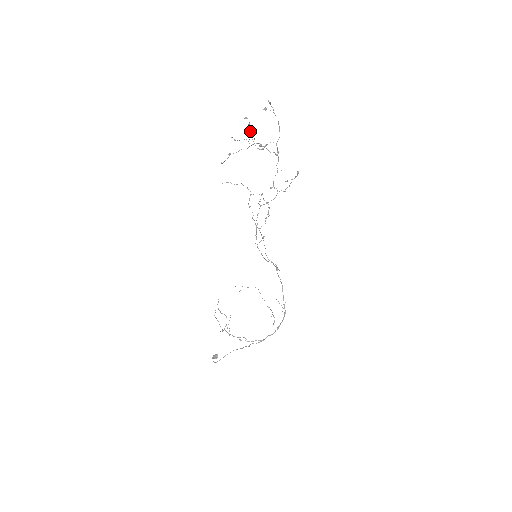
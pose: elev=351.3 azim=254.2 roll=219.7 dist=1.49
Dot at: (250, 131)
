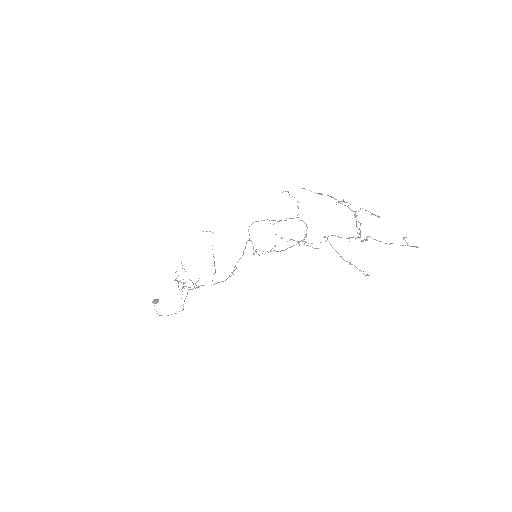
Dot at: occluded
